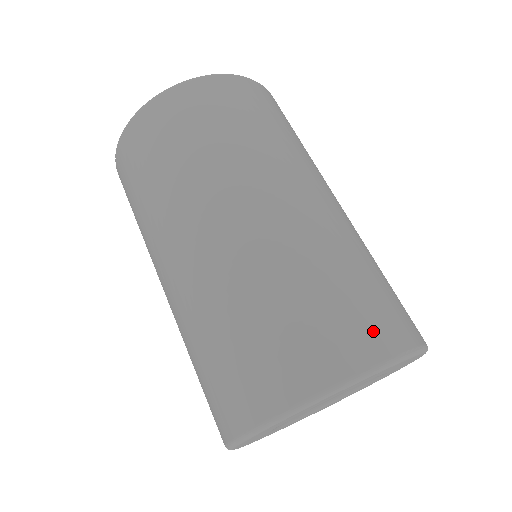
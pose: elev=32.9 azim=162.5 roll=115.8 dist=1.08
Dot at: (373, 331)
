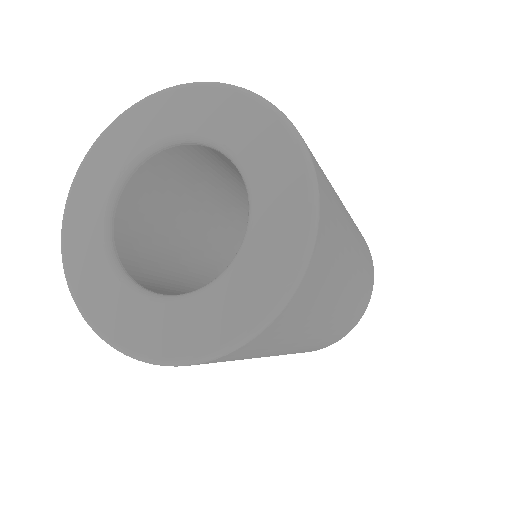
Dot at: occluded
